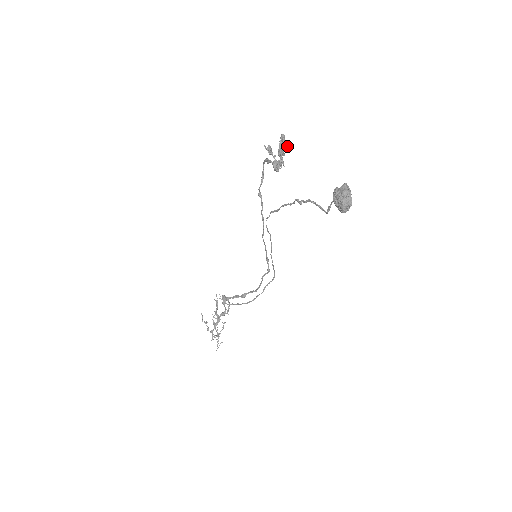
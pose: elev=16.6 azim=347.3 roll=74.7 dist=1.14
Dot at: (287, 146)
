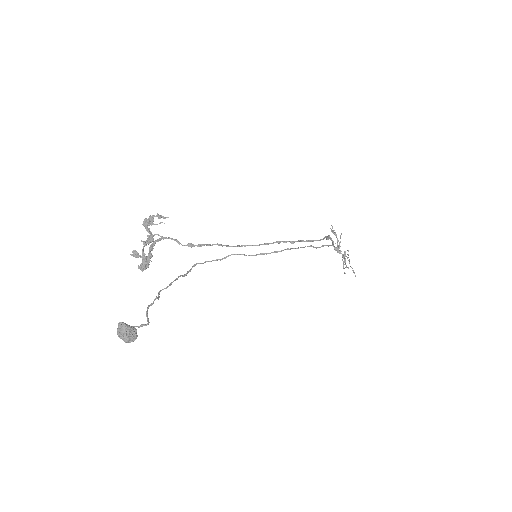
Dot at: (158, 218)
